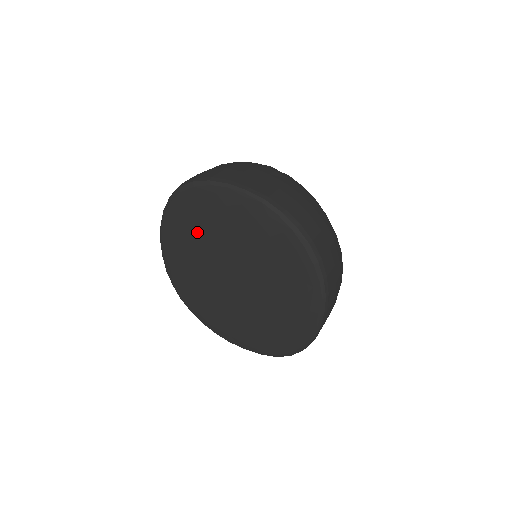
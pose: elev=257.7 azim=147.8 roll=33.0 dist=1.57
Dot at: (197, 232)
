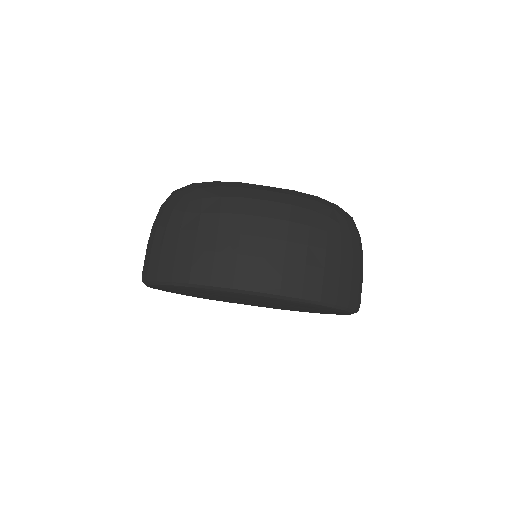
Dot at: occluded
